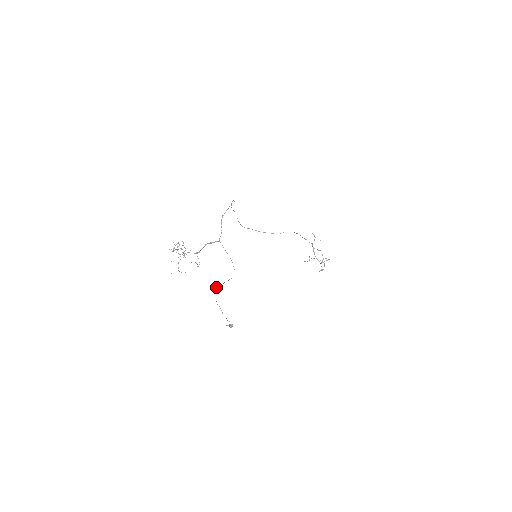
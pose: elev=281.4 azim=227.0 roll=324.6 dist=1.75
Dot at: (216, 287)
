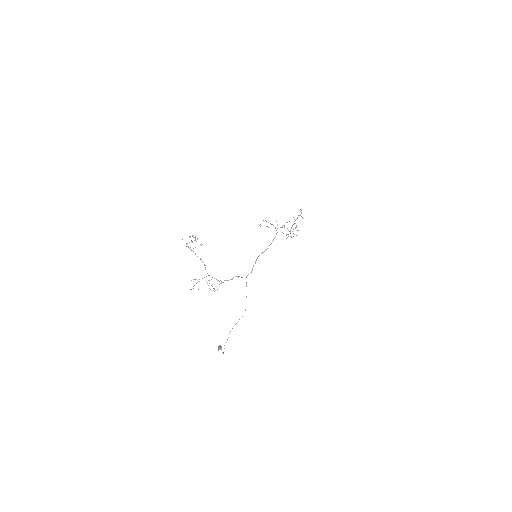
Dot at: occluded
